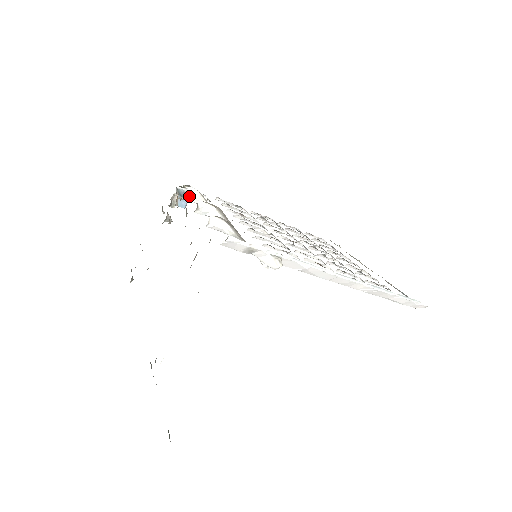
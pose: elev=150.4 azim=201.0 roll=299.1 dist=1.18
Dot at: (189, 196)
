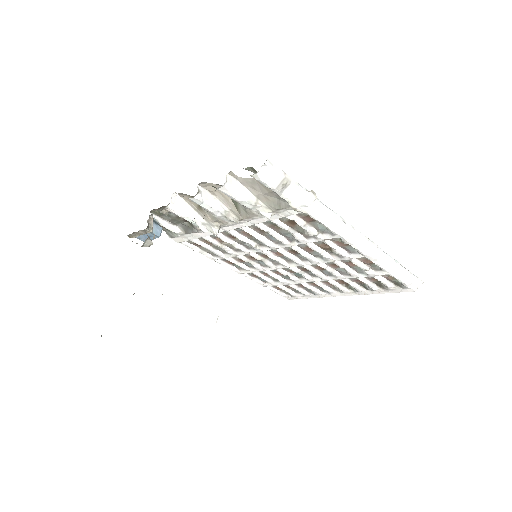
Dot at: (174, 204)
